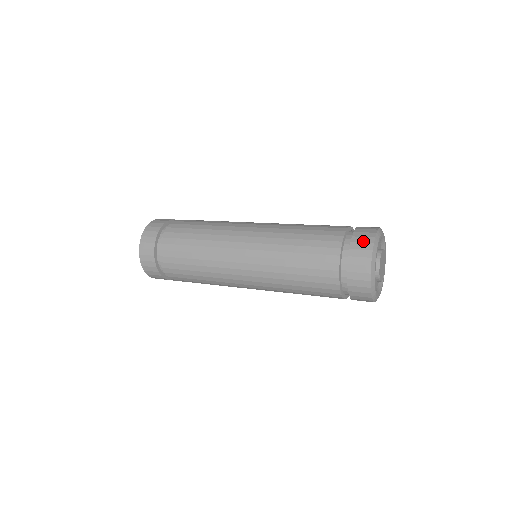
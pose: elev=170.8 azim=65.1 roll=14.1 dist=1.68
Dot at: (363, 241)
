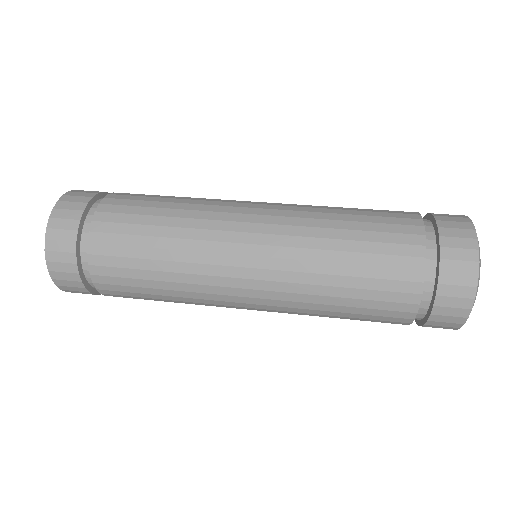
Dot at: (459, 283)
